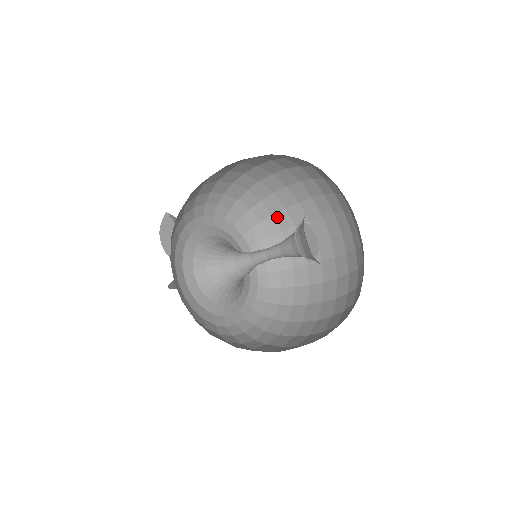
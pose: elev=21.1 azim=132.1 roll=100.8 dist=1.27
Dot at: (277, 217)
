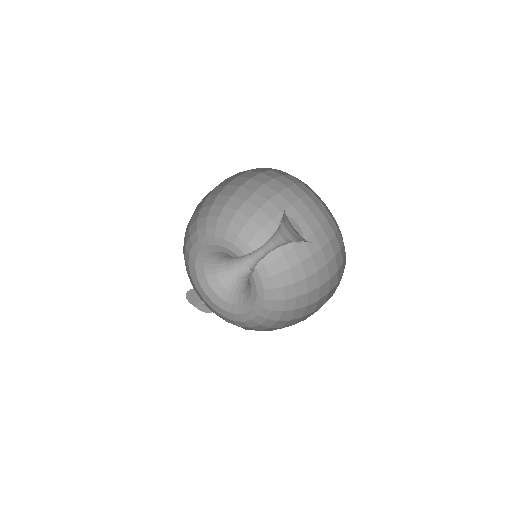
Dot at: (293, 270)
